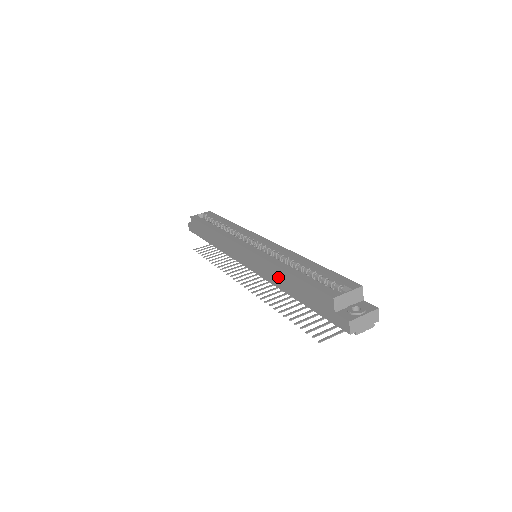
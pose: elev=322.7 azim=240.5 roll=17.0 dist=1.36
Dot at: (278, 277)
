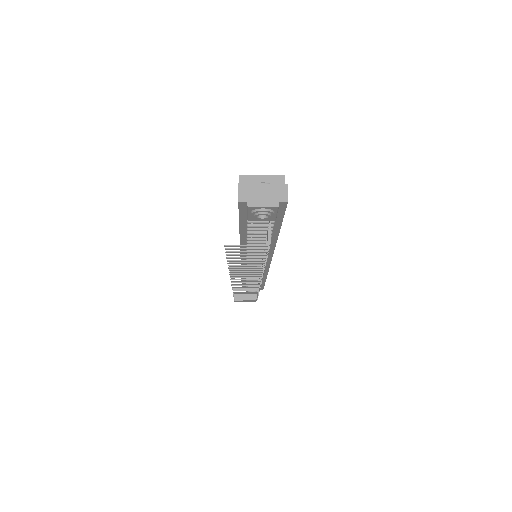
Dot at: occluded
